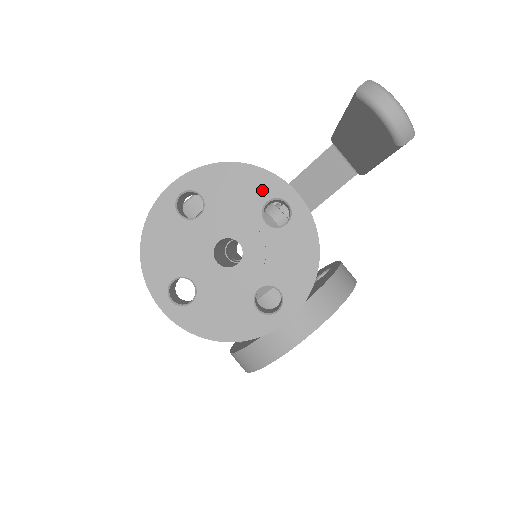
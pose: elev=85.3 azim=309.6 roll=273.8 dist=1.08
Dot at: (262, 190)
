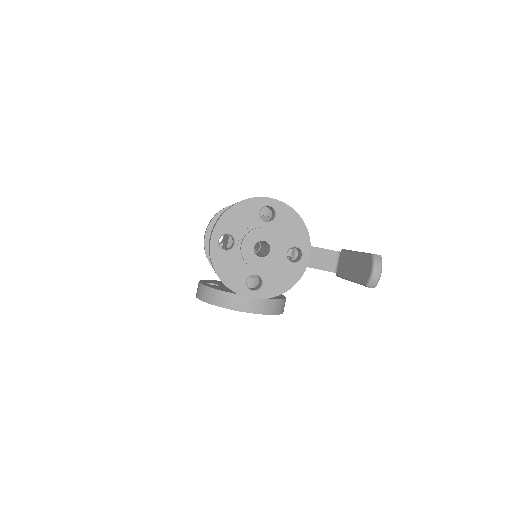
Dot at: (299, 240)
